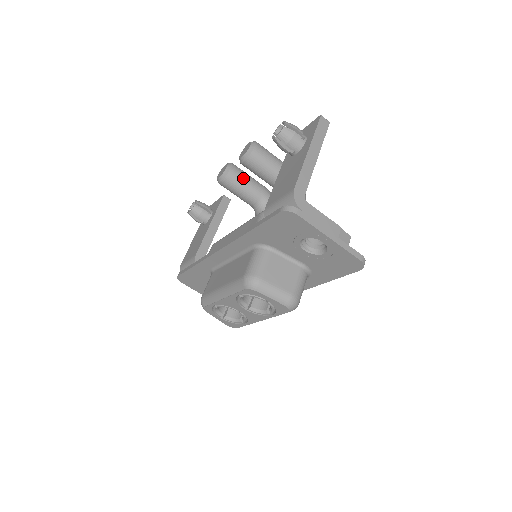
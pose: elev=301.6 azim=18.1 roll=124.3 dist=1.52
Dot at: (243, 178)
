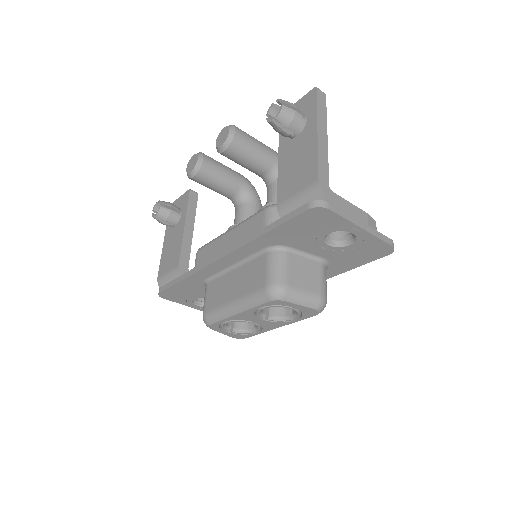
Dot at: (218, 168)
